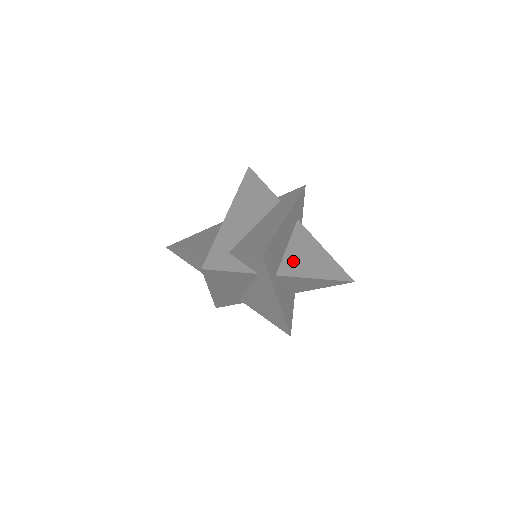
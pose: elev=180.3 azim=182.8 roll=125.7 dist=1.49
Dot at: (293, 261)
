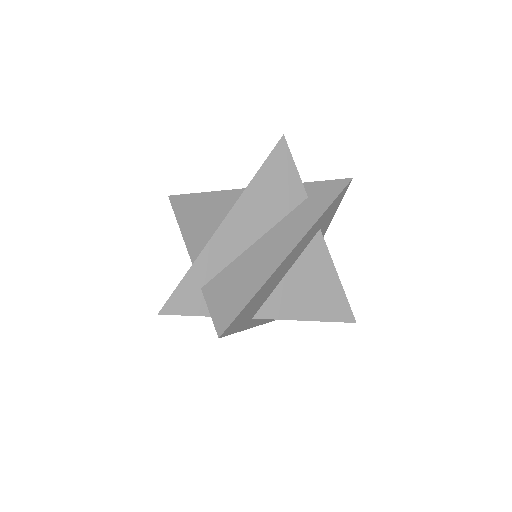
Dot at: (284, 296)
